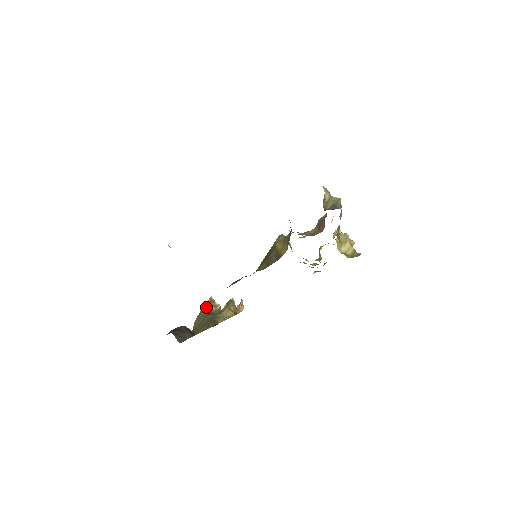
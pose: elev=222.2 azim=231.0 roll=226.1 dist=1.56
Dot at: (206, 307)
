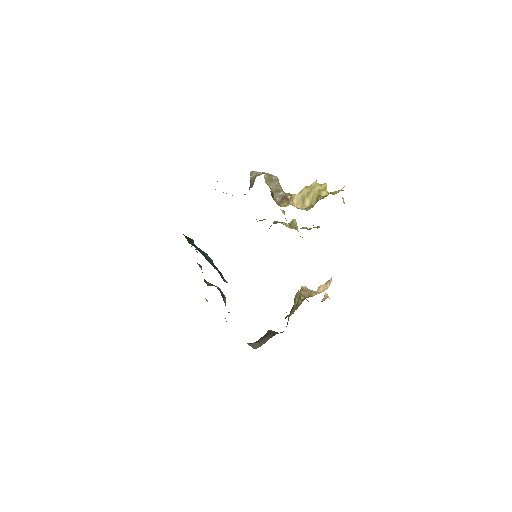
Dot at: (294, 303)
